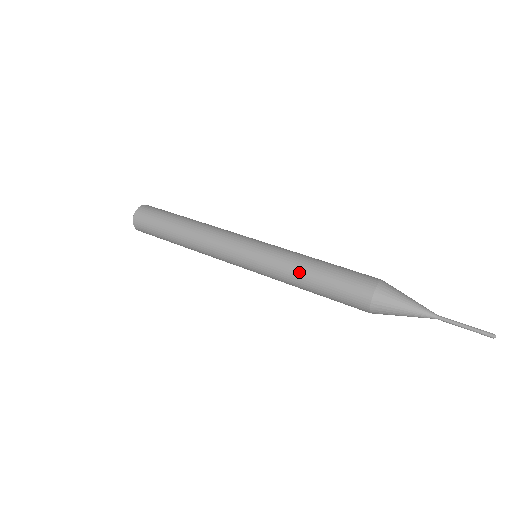
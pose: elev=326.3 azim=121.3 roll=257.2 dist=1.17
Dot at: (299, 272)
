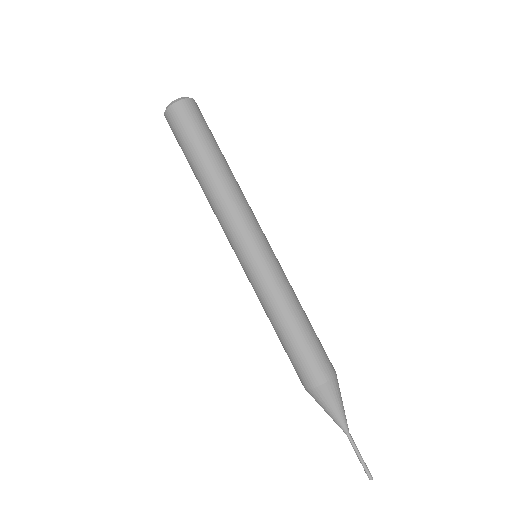
Dot at: (275, 316)
